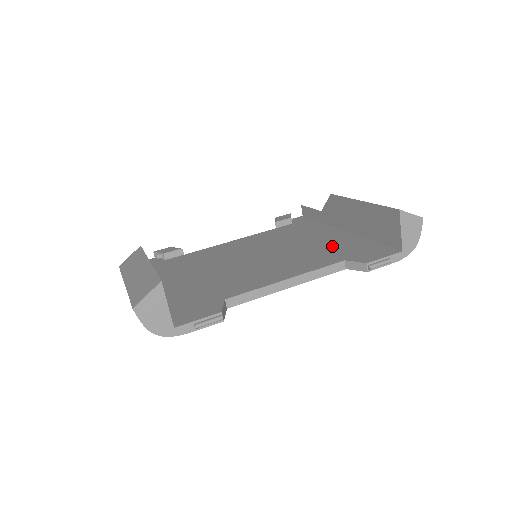
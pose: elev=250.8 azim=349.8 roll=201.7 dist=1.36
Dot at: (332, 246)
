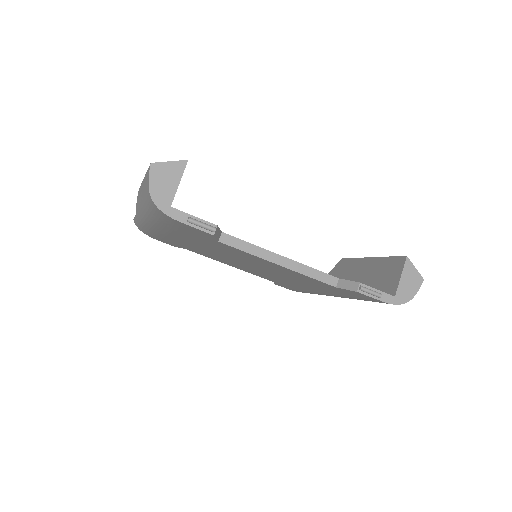
Dot at: occluded
